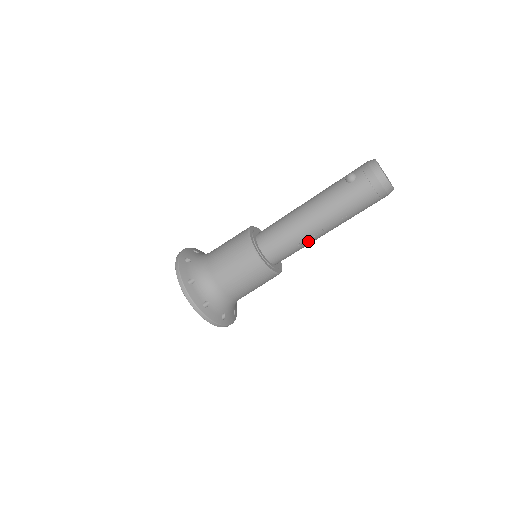
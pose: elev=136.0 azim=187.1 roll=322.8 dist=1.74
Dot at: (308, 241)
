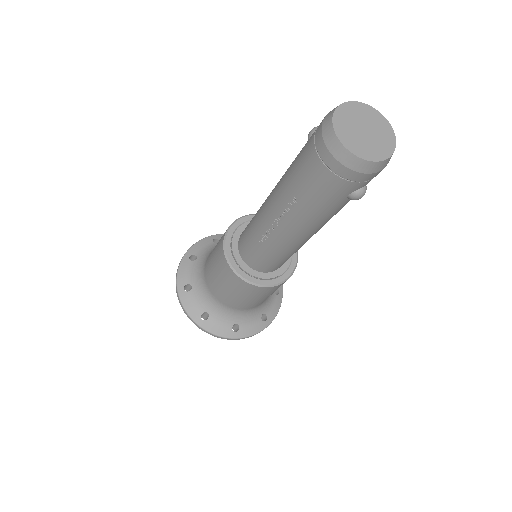
Dot at: (269, 238)
